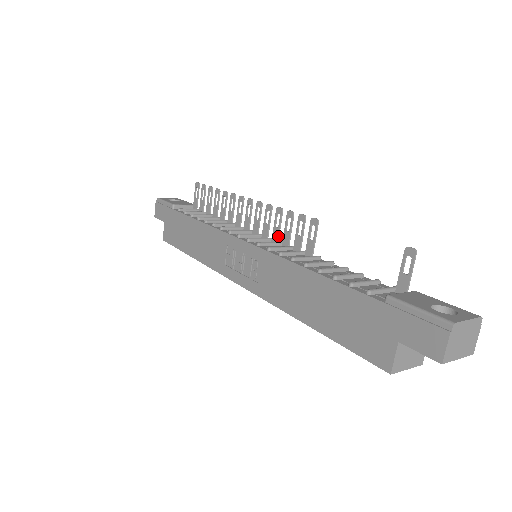
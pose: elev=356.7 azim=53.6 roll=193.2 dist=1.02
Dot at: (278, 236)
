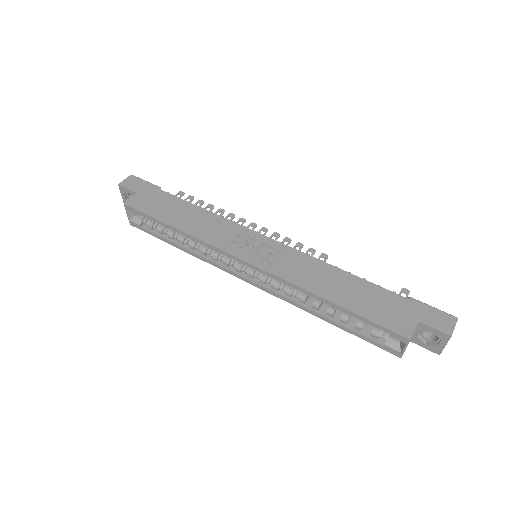
Dot at: occluded
